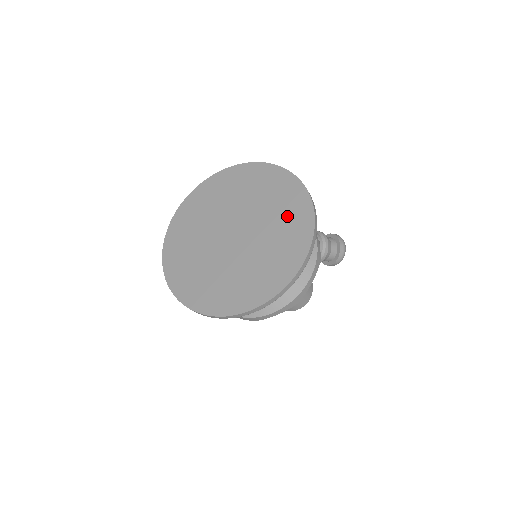
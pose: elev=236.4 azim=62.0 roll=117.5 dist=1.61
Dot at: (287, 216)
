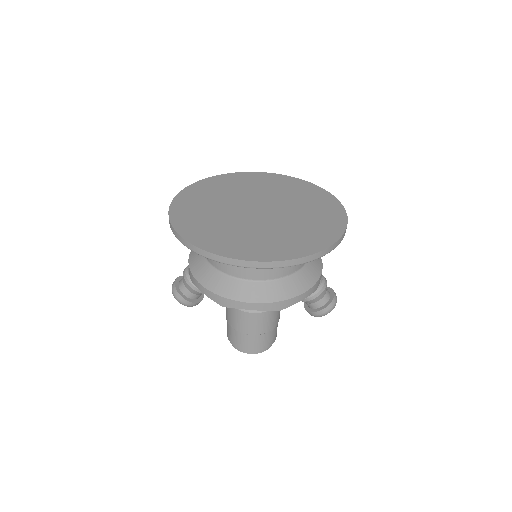
Dot at: (319, 217)
